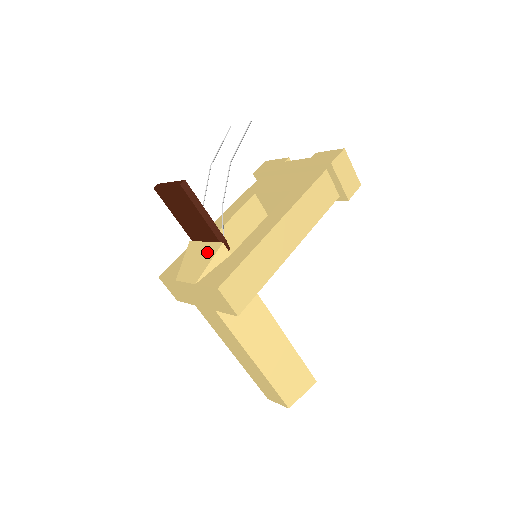
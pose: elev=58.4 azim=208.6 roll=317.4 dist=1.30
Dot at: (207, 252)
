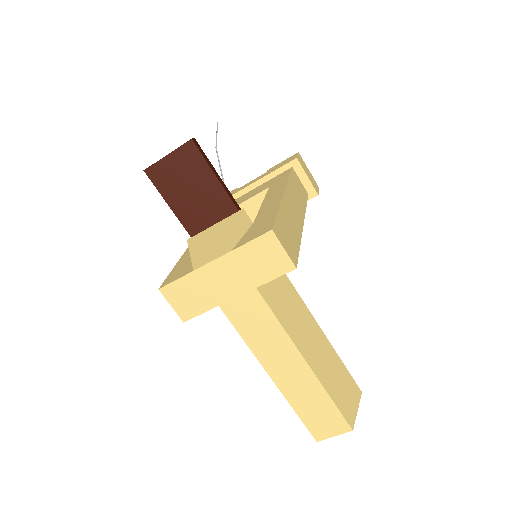
Dot at: (225, 226)
